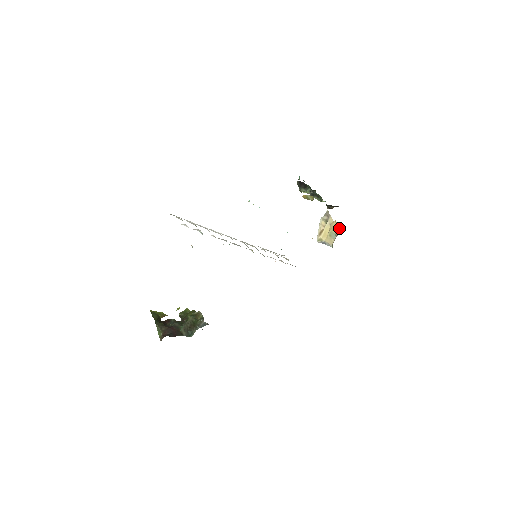
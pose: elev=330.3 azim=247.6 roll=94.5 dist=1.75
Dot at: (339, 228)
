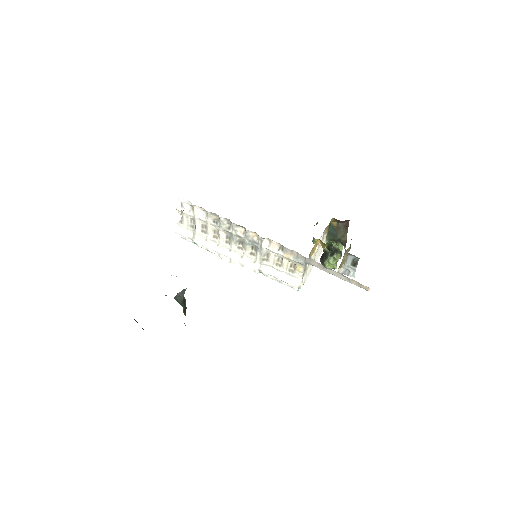
Dot at: occluded
